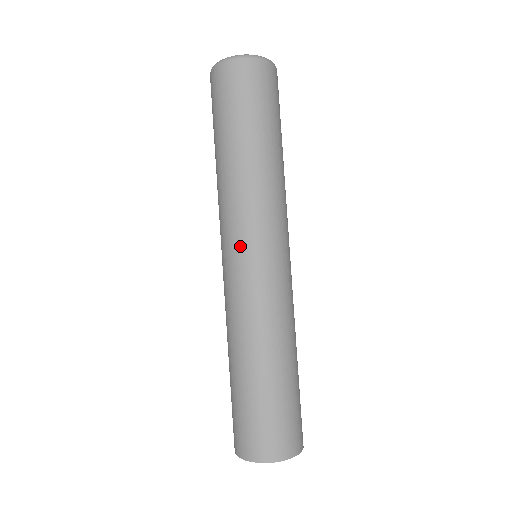
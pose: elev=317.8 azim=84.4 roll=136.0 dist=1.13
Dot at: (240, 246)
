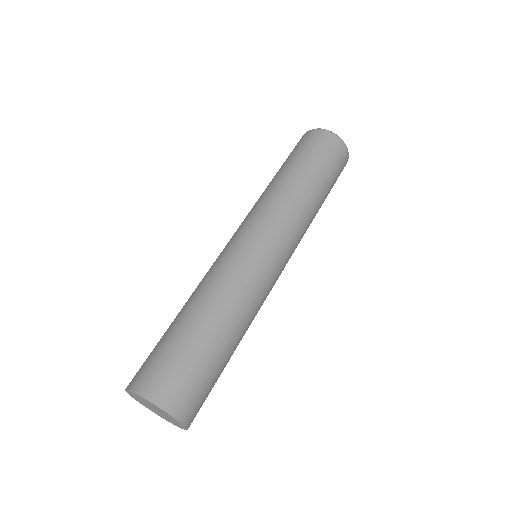
Dot at: (245, 228)
